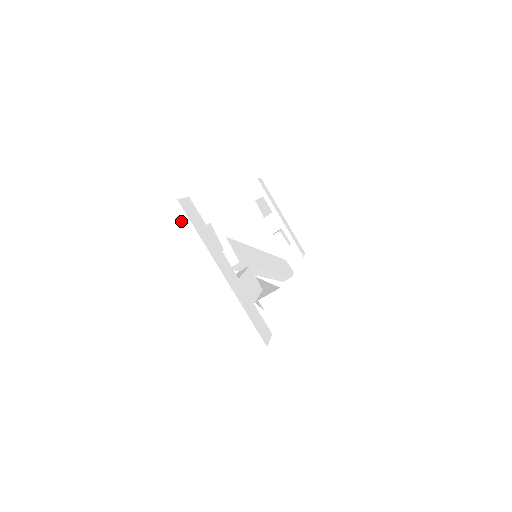
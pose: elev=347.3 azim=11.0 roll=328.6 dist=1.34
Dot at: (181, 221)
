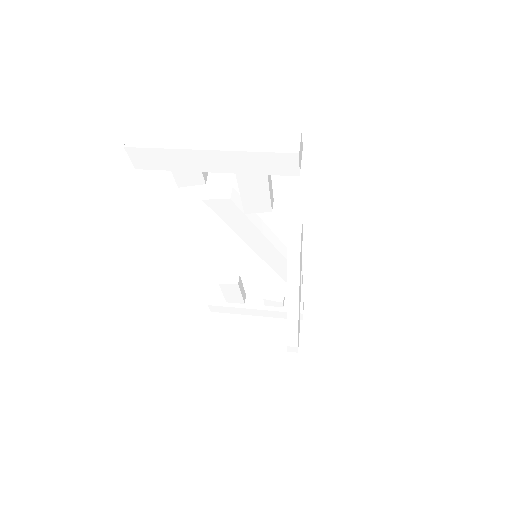
Dot at: (149, 128)
